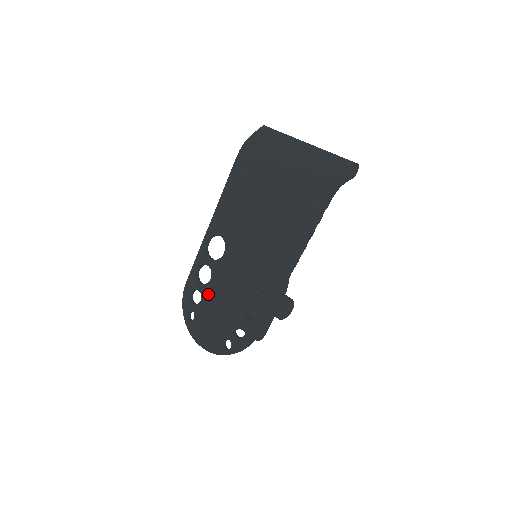
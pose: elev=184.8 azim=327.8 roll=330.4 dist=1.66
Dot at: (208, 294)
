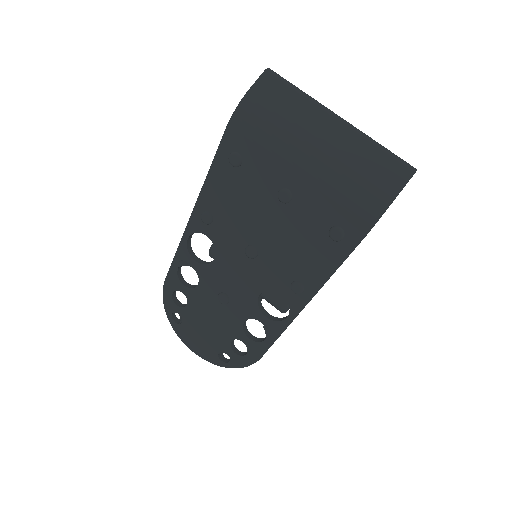
Dot at: (196, 300)
